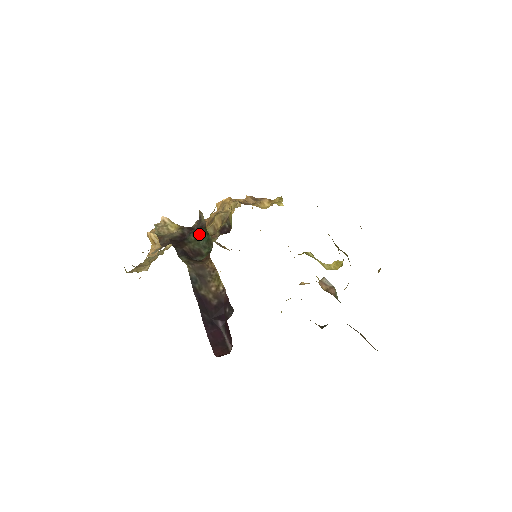
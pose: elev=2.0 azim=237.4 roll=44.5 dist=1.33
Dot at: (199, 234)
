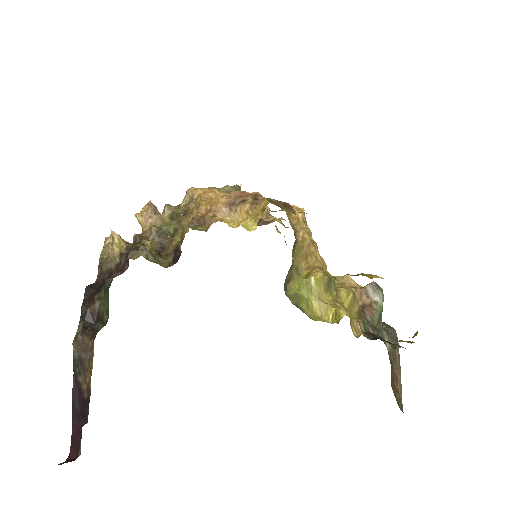
Dot at: (107, 291)
